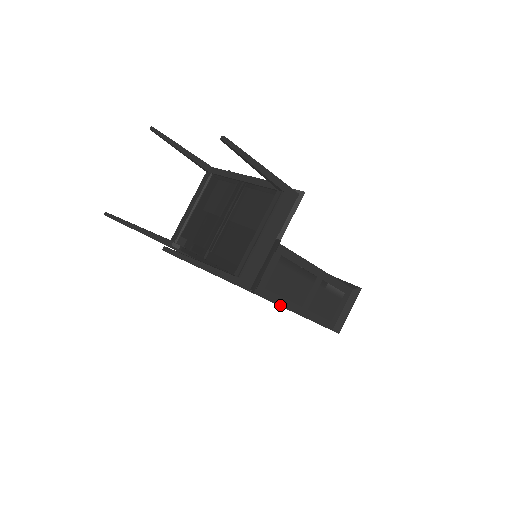
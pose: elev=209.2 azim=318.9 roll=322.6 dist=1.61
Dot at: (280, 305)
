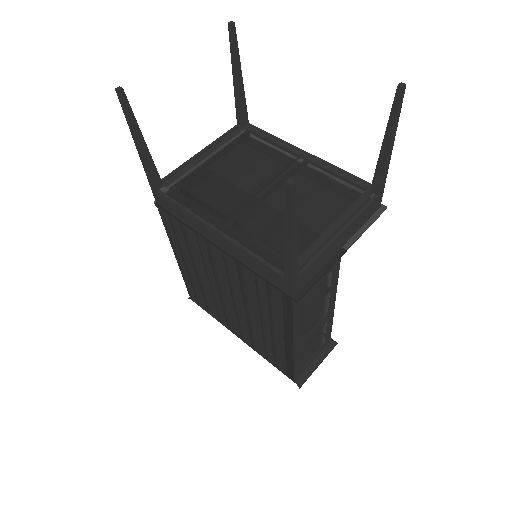
Dot at: (295, 331)
